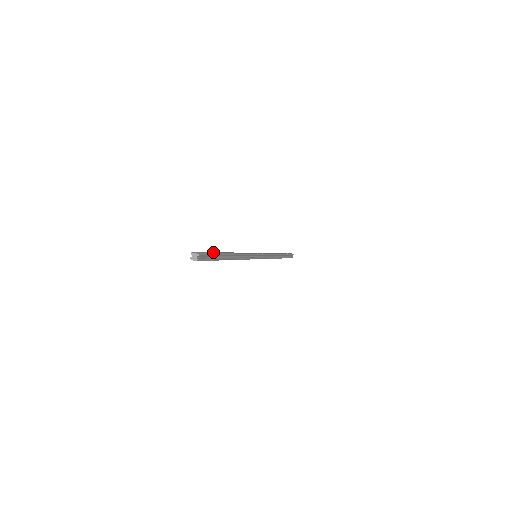
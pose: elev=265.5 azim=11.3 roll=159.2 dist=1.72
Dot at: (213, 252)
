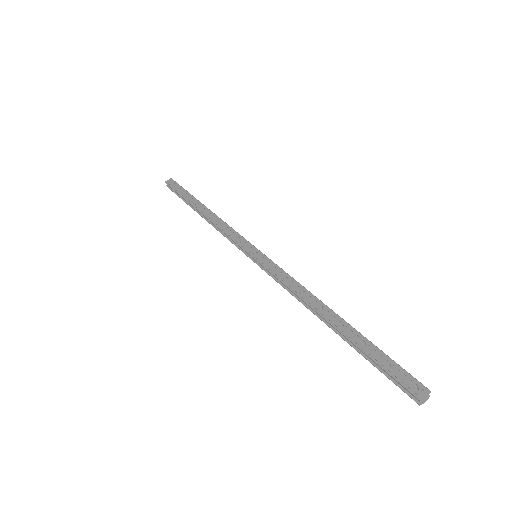
Dot at: (360, 348)
